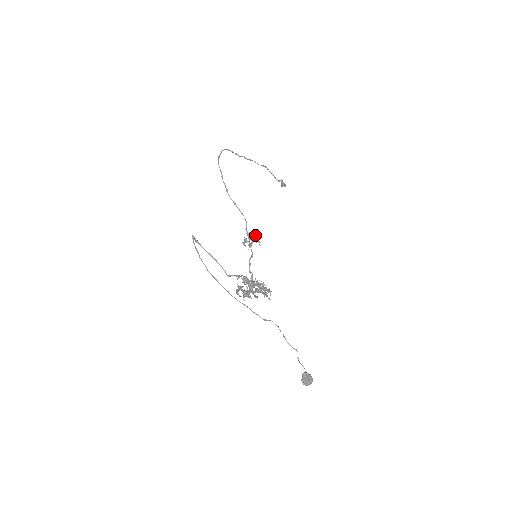
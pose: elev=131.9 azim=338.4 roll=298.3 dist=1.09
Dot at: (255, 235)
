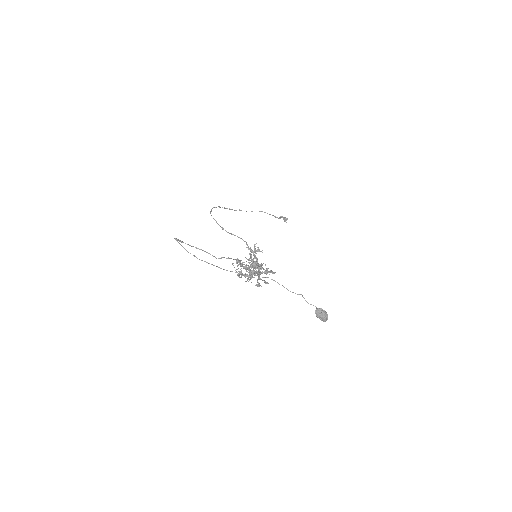
Dot at: occluded
